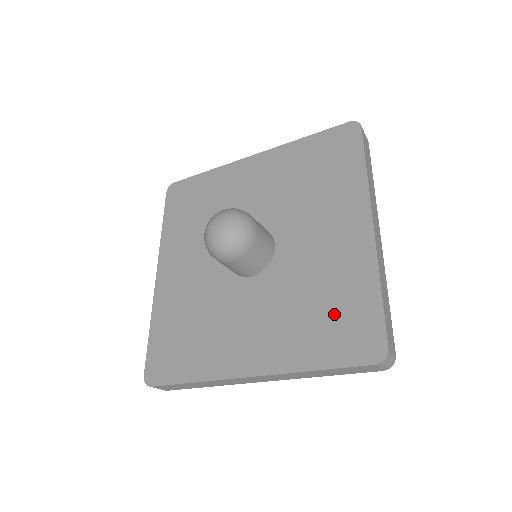
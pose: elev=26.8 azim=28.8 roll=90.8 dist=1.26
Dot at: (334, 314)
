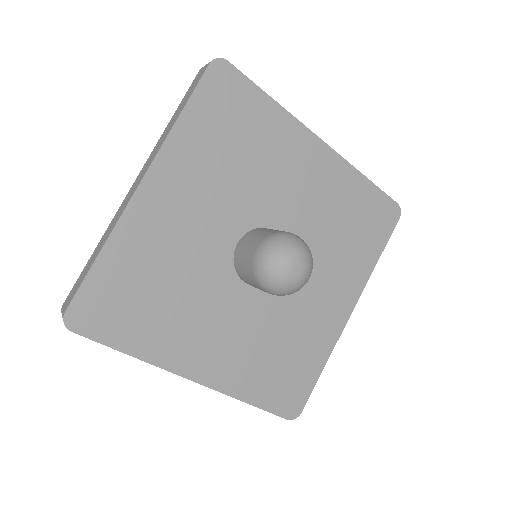
Dot at: (287, 368)
